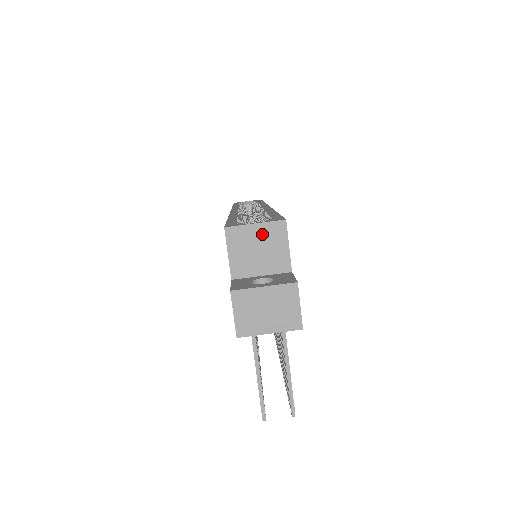
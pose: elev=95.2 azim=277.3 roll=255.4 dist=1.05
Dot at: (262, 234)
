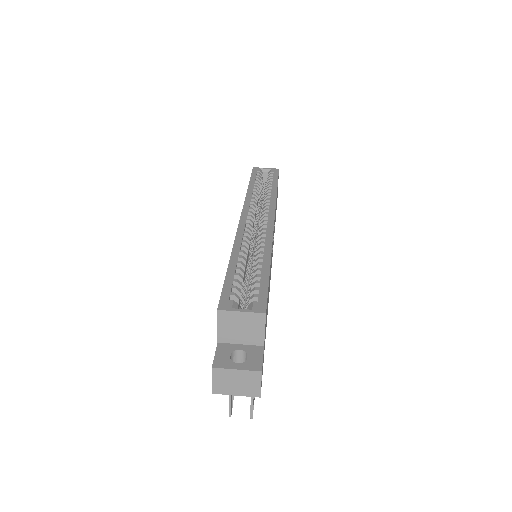
Dot at: (246, 319)
